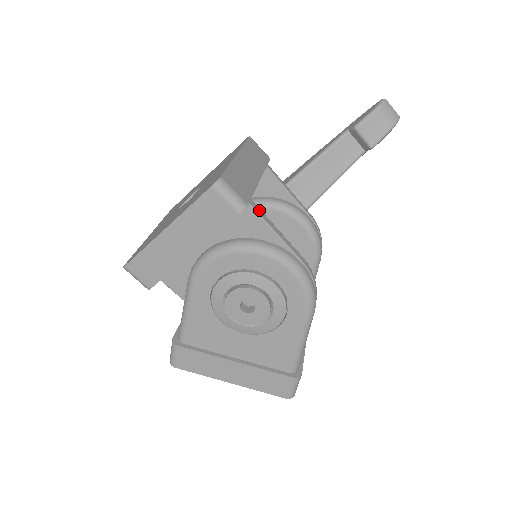
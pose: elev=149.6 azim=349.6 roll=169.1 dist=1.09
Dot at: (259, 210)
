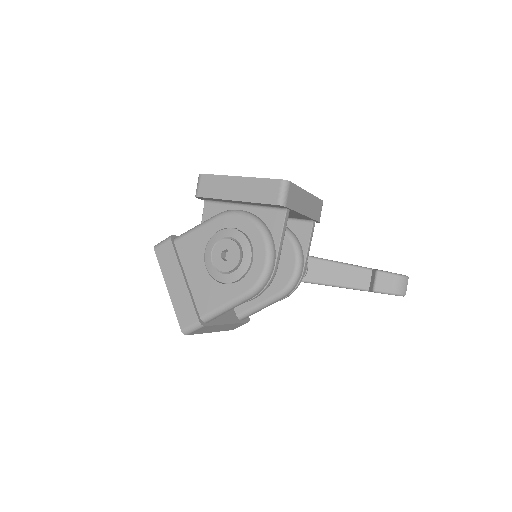
Dot at: (287, 220)
